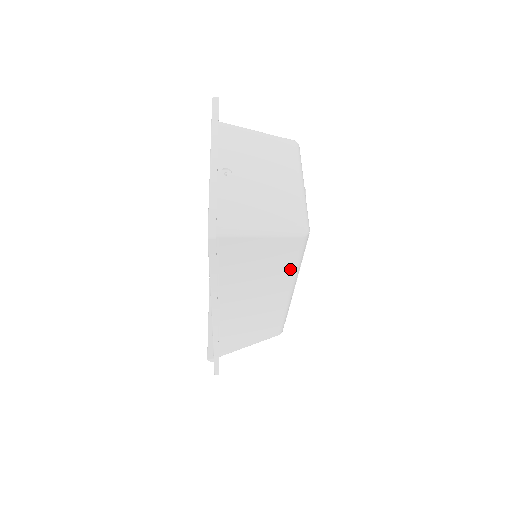
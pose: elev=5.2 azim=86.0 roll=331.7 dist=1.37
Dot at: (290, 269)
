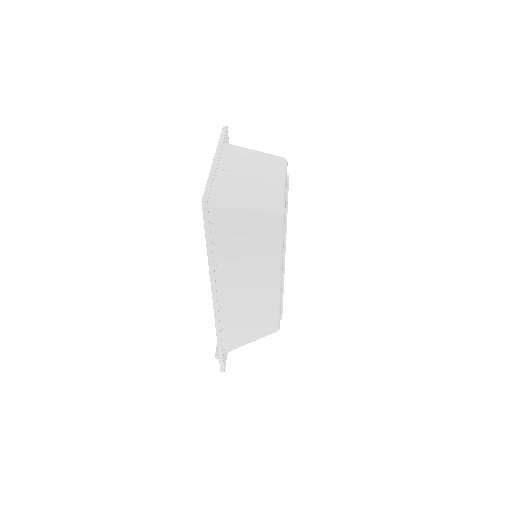
Dot at: (274, 249)
